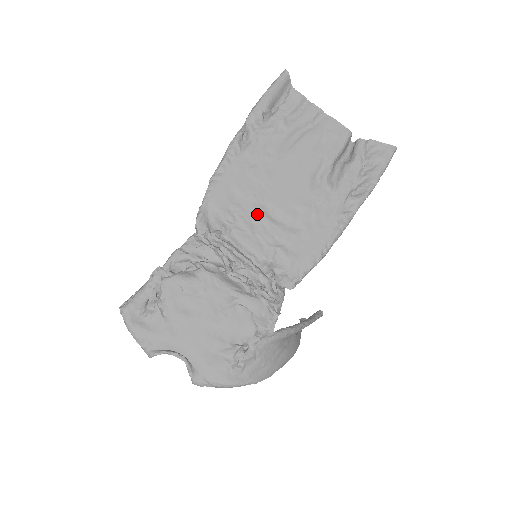
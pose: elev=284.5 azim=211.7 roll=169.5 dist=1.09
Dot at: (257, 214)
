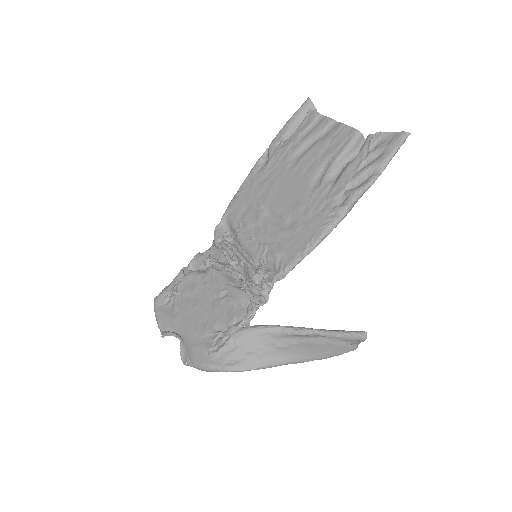
Dot at: (259, 218)
